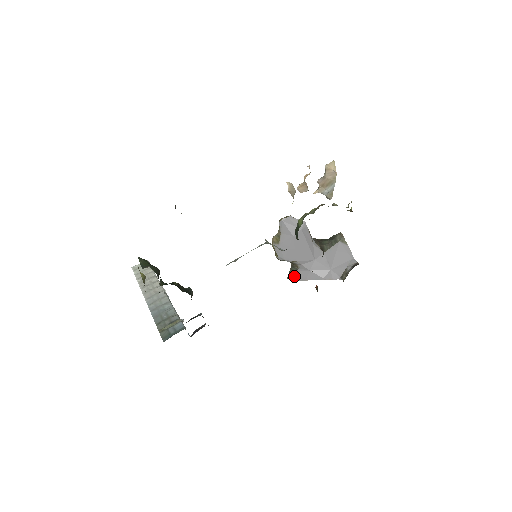
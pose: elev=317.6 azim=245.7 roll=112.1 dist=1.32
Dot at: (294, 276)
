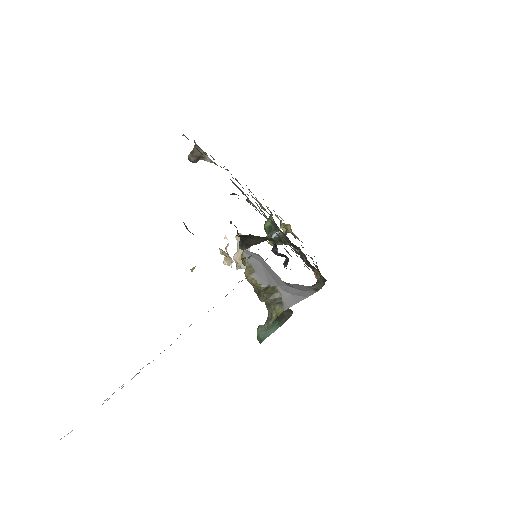
Dot at: (283, 305)
